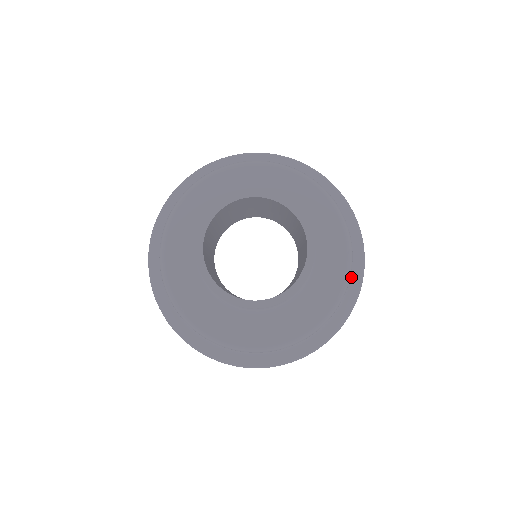
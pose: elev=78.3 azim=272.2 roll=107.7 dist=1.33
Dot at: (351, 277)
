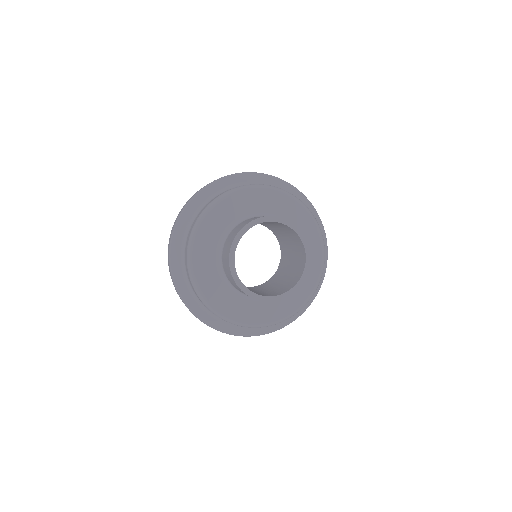
Dot at: occluded
